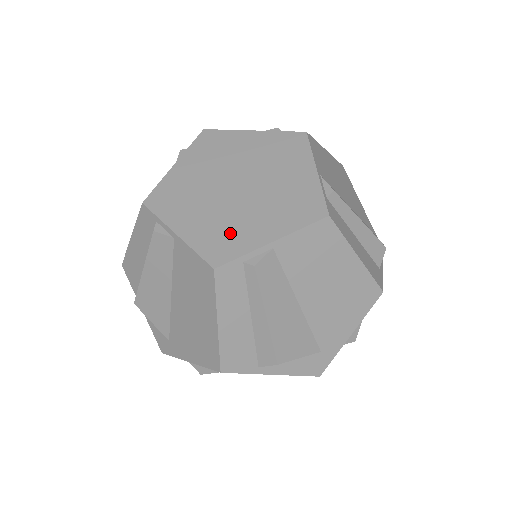
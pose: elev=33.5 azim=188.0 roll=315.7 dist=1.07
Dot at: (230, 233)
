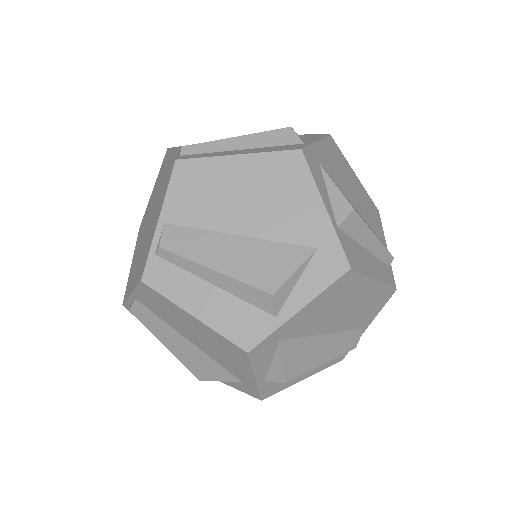
Dot at: (145, 251)
